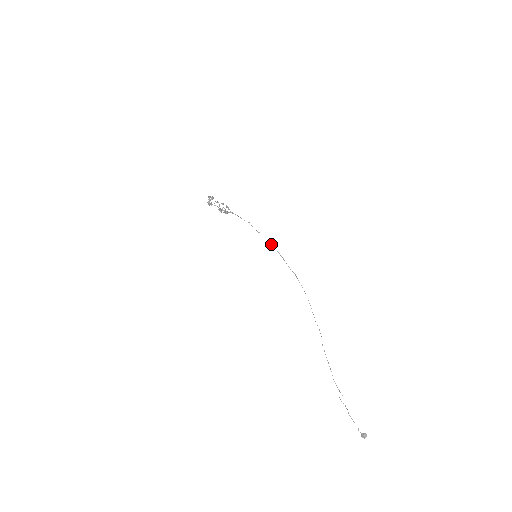
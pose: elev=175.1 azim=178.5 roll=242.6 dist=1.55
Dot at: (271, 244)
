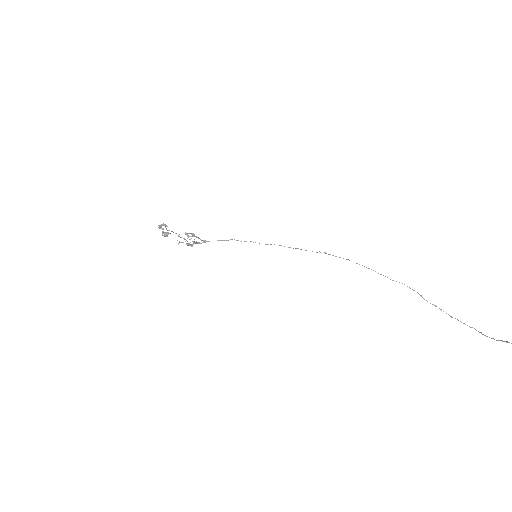
Dot at: occluded
